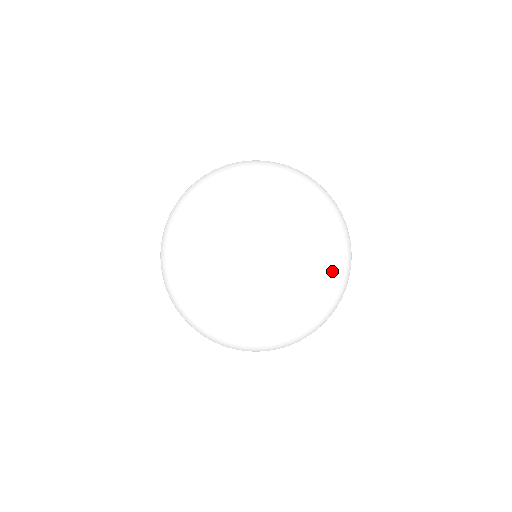
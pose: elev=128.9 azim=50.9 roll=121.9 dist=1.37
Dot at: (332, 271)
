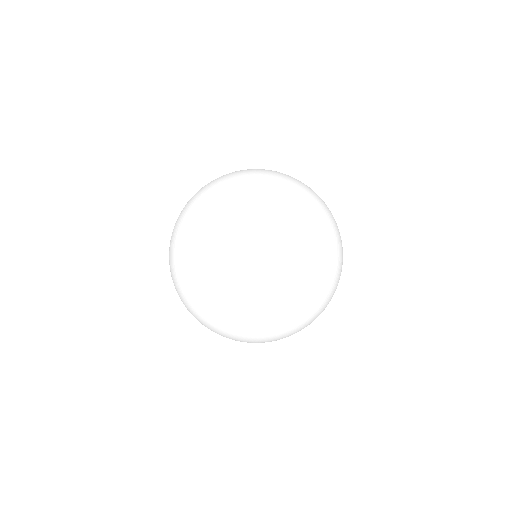
Dot at: occluded
